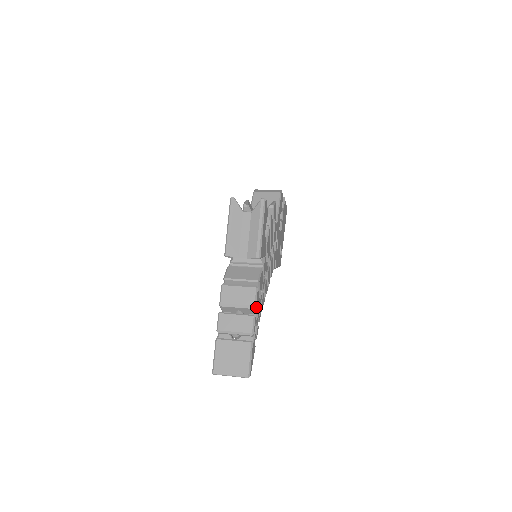
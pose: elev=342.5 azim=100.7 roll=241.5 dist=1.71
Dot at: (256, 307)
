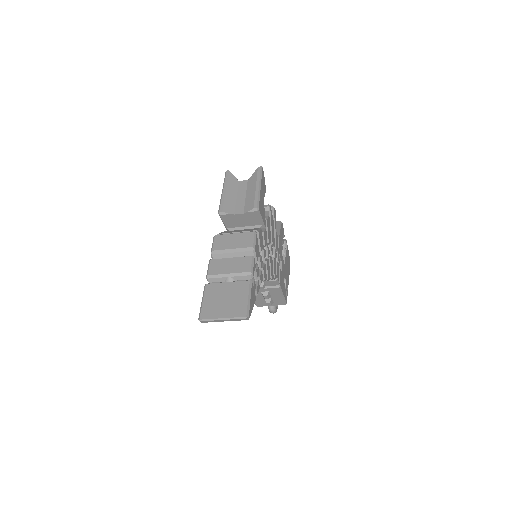
Dot at: (255, 250)
